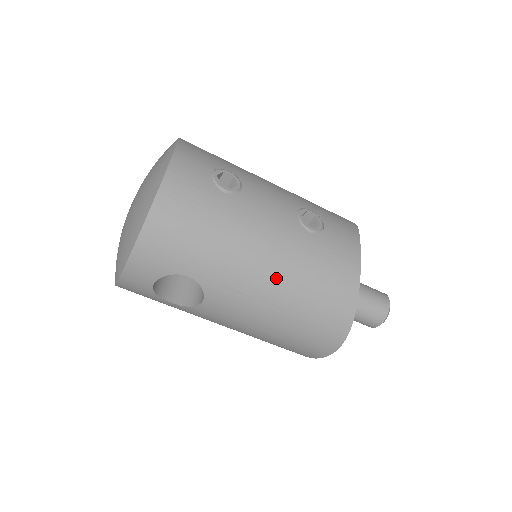
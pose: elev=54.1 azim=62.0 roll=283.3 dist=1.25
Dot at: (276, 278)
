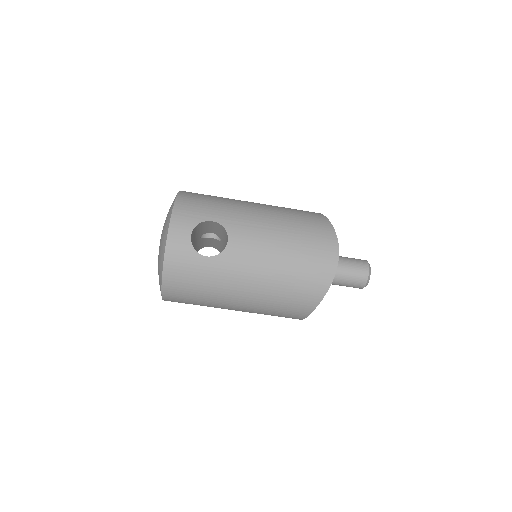
Dot at: (268, 214)
